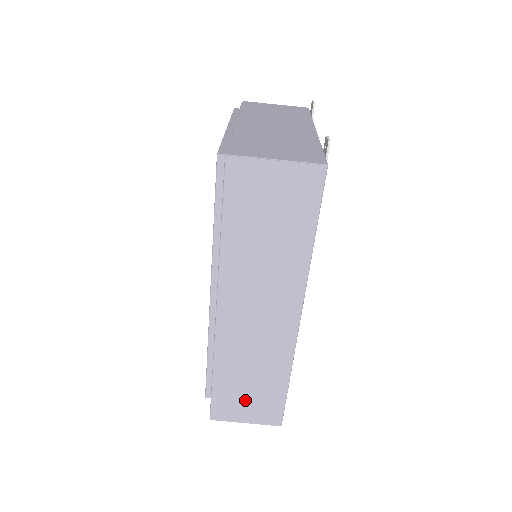
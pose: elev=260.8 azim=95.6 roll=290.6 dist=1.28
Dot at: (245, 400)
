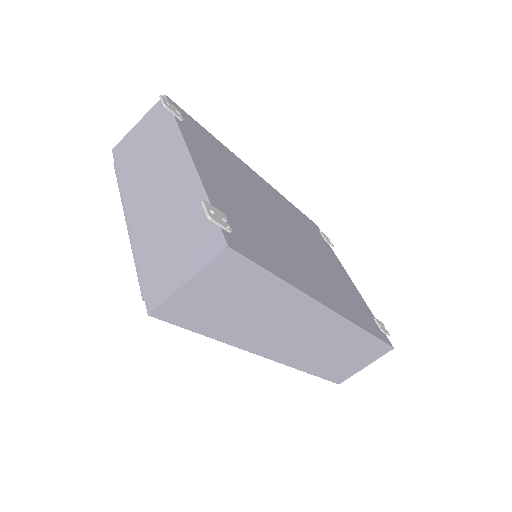
Dot at: (350, 362)
